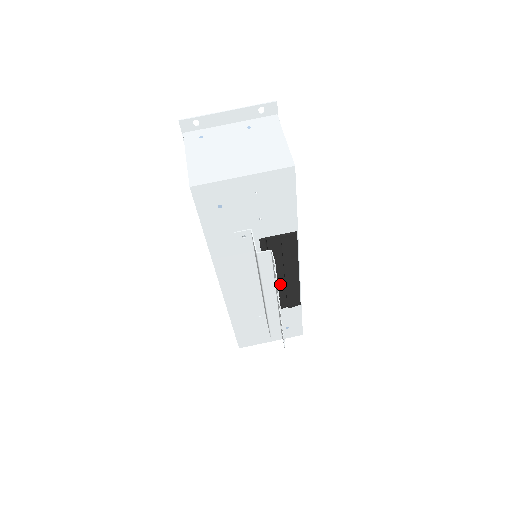
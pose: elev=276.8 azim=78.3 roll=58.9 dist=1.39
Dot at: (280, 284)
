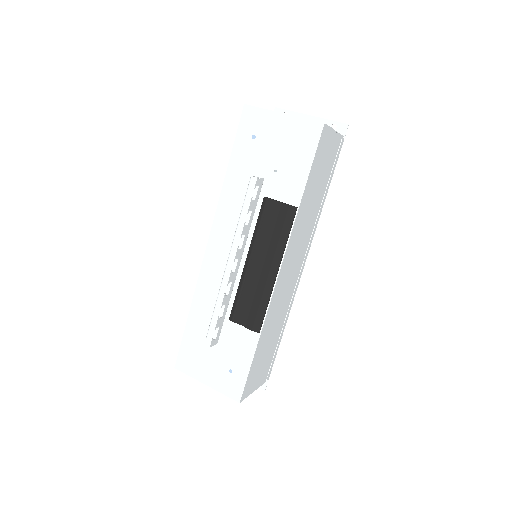
Dot at: (255, 278)
